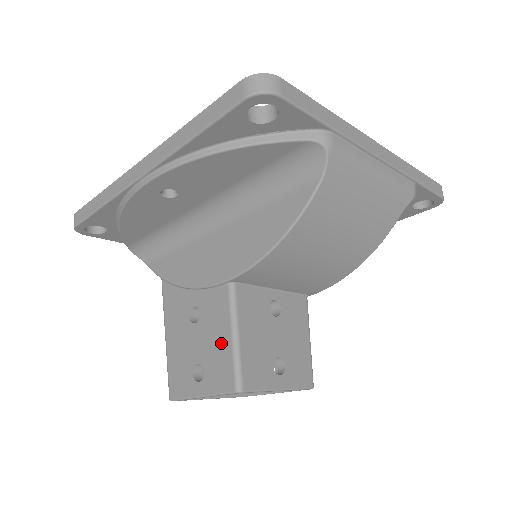
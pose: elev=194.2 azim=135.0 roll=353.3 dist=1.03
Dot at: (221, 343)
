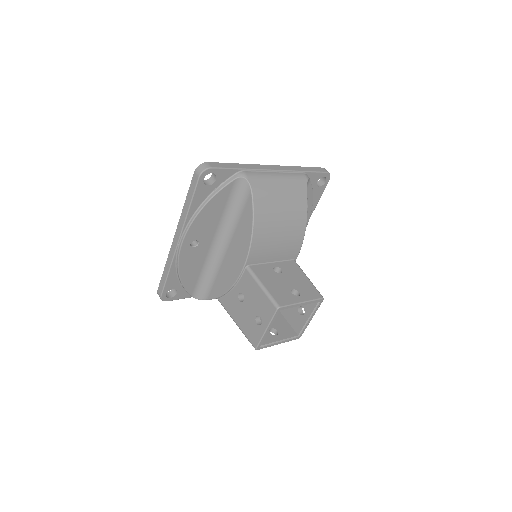
Dot at: (259, 296)
